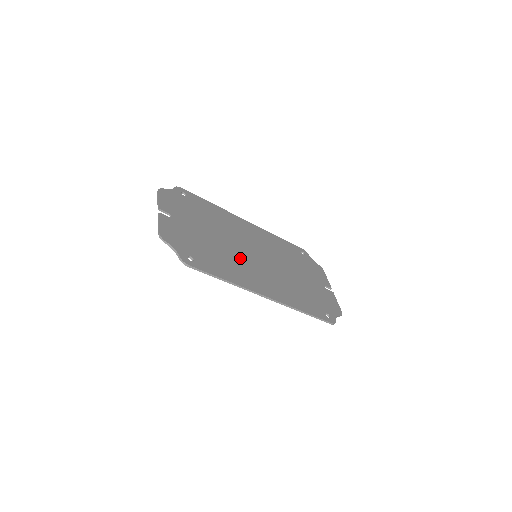
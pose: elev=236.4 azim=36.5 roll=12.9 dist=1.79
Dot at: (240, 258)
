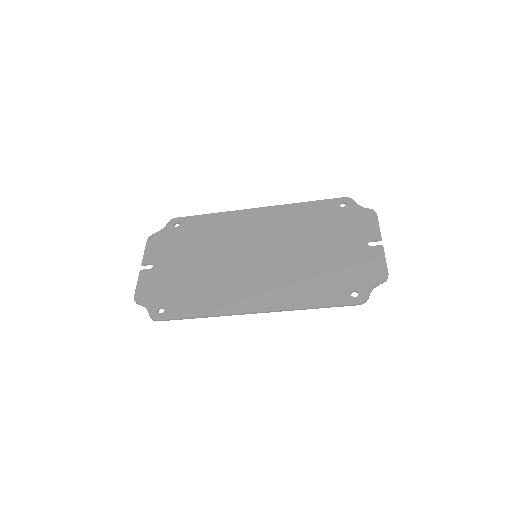
Dot at: (228, 274)
